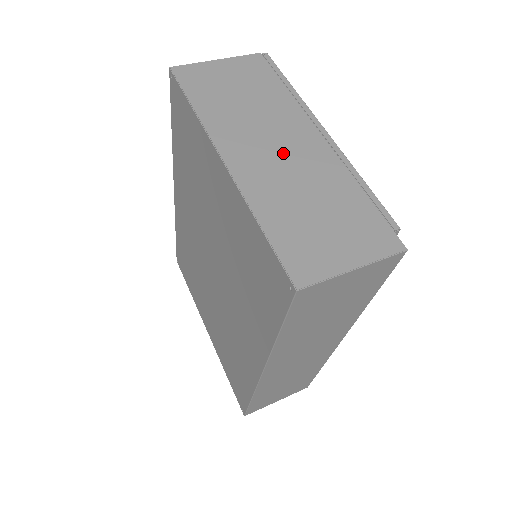
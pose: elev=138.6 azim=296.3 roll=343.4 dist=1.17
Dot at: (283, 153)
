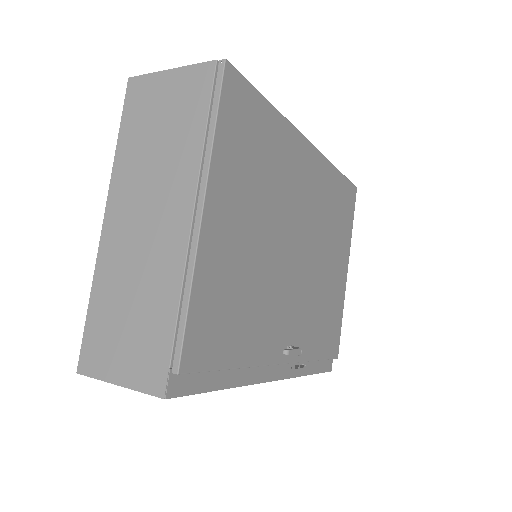
Dot at: (146, 230)
